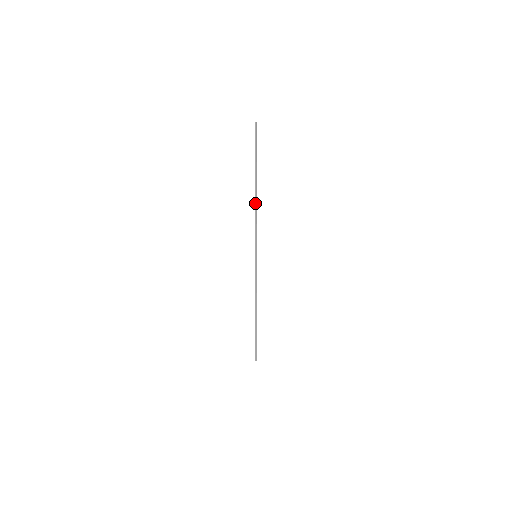
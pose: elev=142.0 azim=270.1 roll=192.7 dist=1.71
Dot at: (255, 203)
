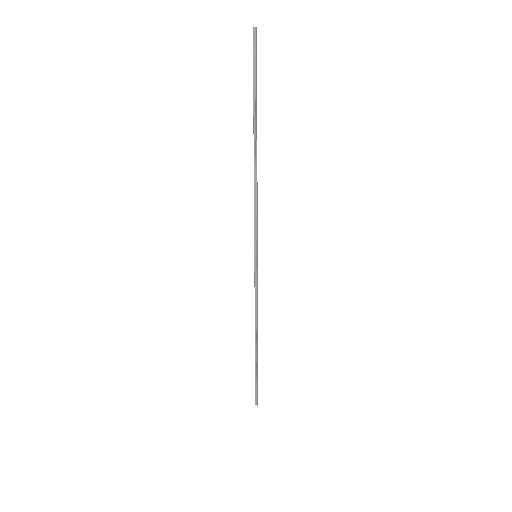
Dot at: (254, 171)
